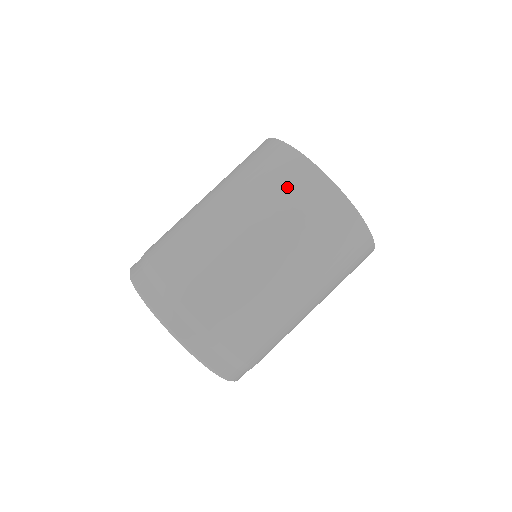
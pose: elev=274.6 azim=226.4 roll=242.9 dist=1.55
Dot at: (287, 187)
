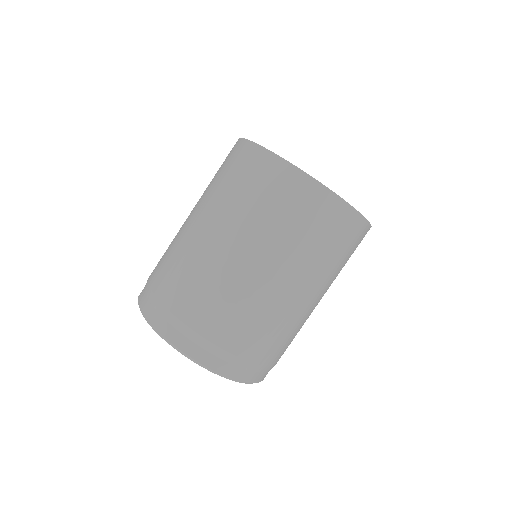
Dot at: (332, 237)
